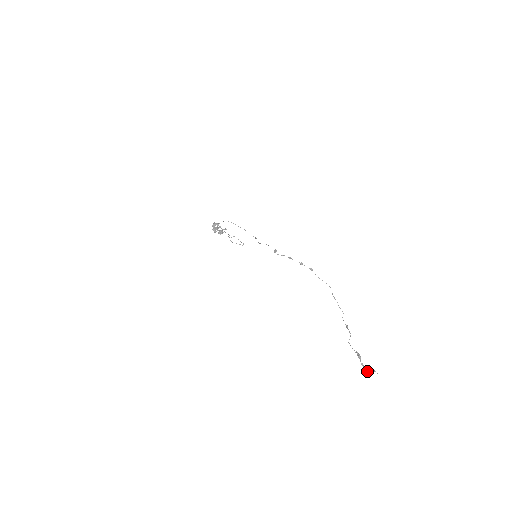
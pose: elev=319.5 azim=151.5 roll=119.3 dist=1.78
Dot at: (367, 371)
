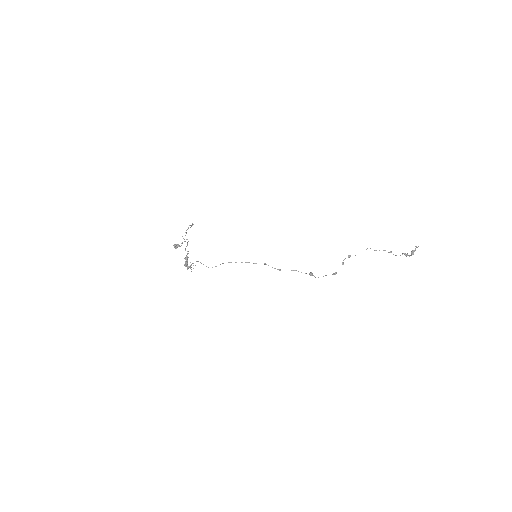
Dot at: (413, 254)
